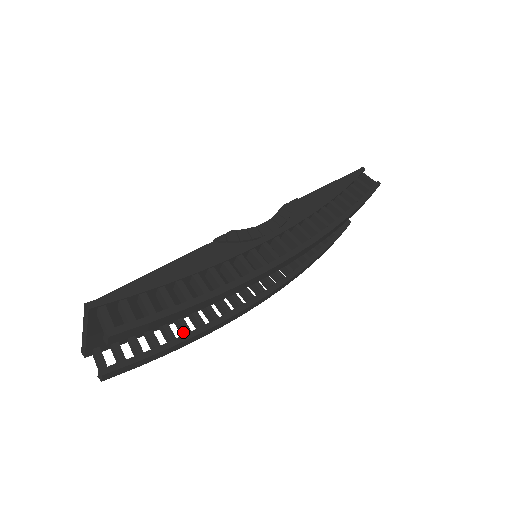
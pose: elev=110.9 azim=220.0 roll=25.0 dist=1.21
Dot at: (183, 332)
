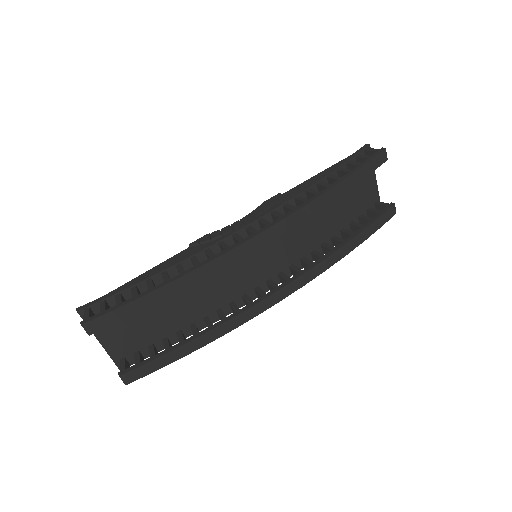
Dot at: occluded
